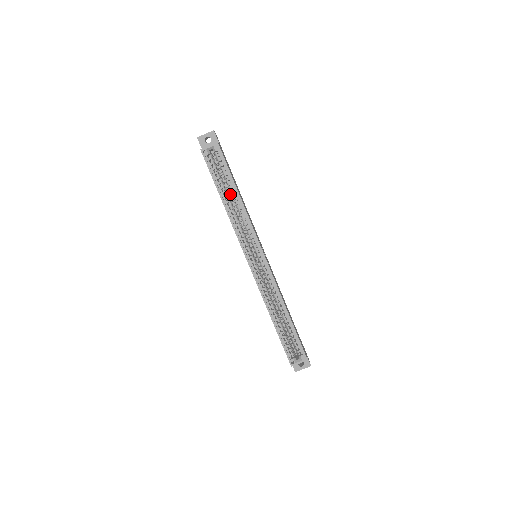
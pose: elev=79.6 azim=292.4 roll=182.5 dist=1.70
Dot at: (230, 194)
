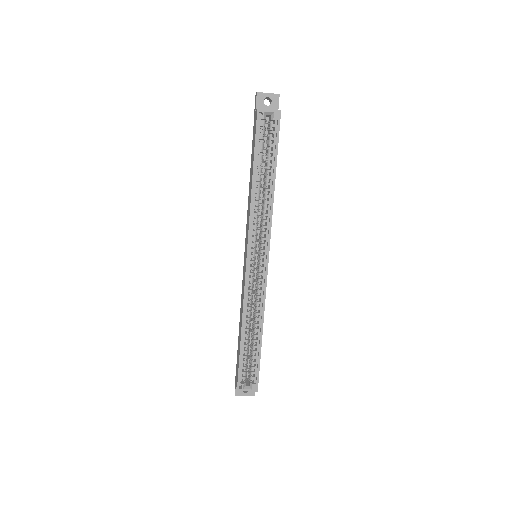
Dot at: (262, 175)
